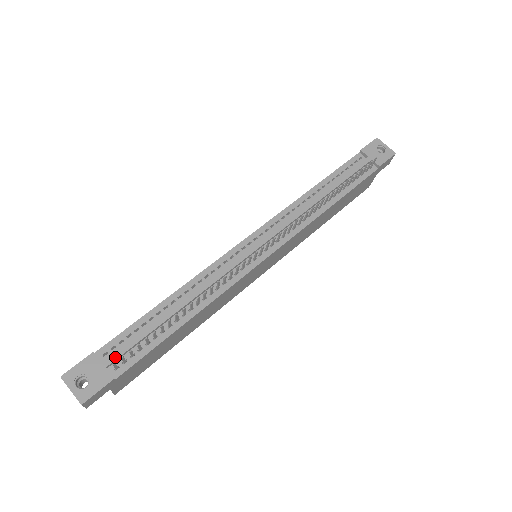
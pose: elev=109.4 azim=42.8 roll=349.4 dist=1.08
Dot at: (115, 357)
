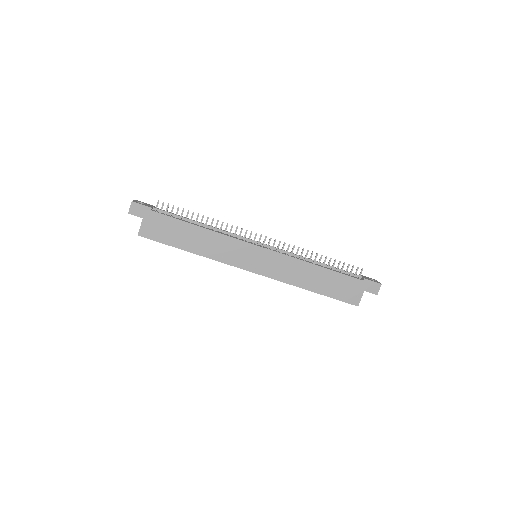
Dot at: (160, 209)
